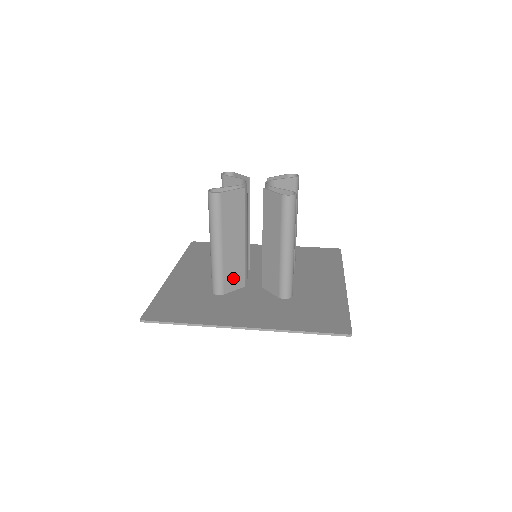
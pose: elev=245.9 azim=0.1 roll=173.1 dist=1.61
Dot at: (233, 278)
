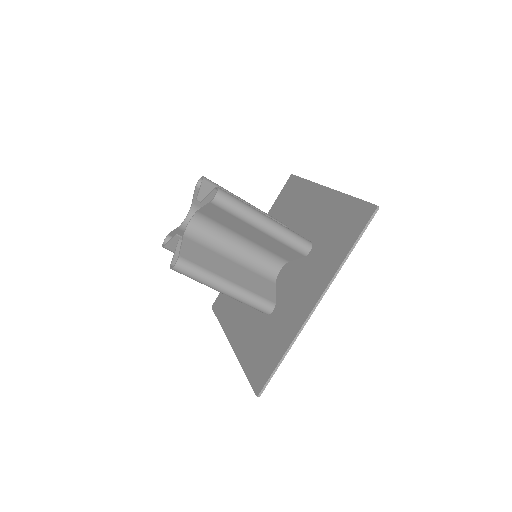
Dot at: occluded
